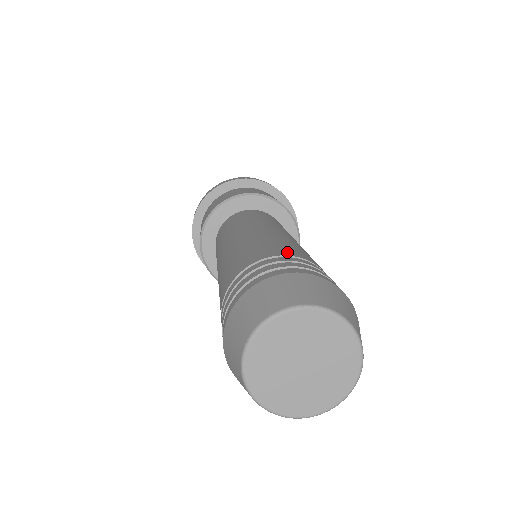
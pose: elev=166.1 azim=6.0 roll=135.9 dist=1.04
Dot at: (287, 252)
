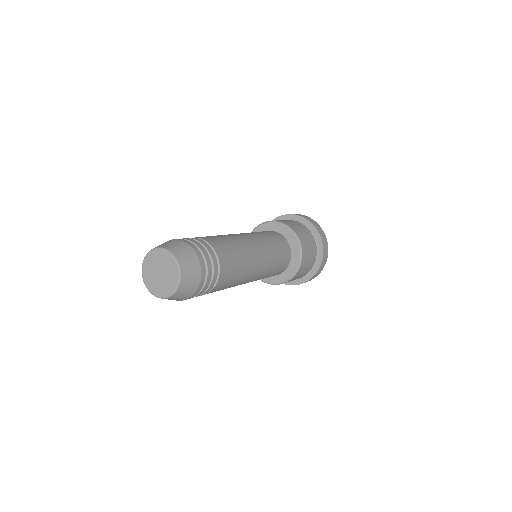
Dot at: (209, 240)
